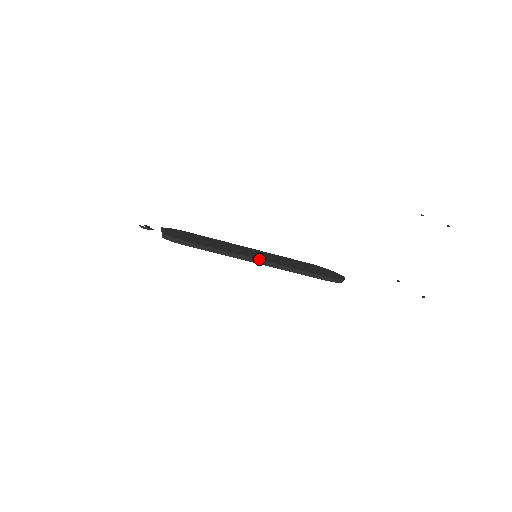
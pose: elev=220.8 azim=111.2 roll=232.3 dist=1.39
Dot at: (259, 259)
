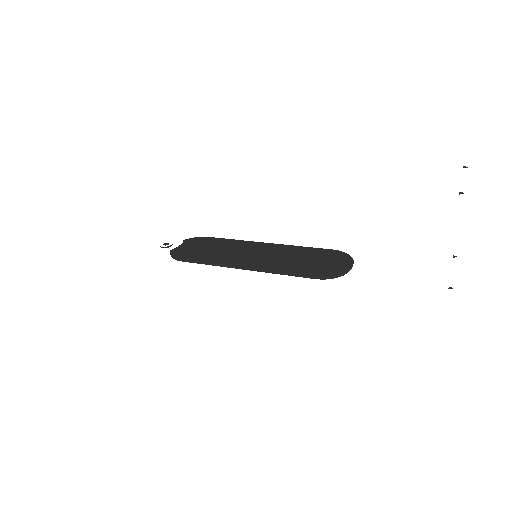
Dot at: (241, 265)
